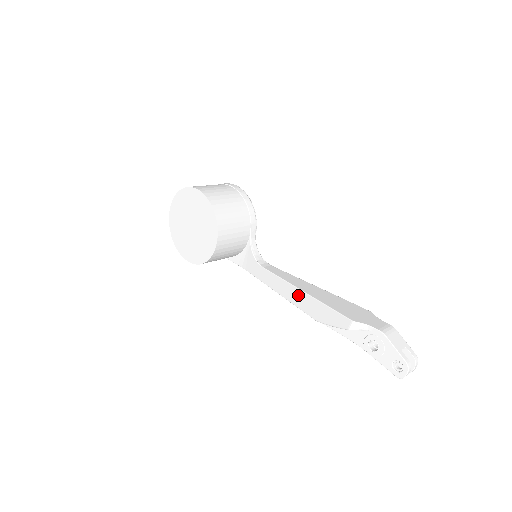
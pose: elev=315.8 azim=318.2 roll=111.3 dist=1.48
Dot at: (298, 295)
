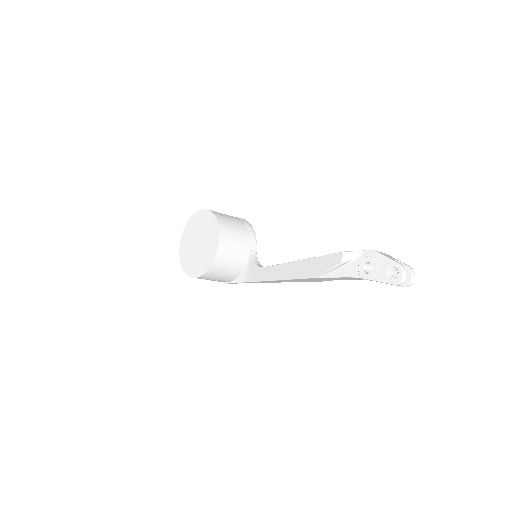
Dot at: (295, 267)
